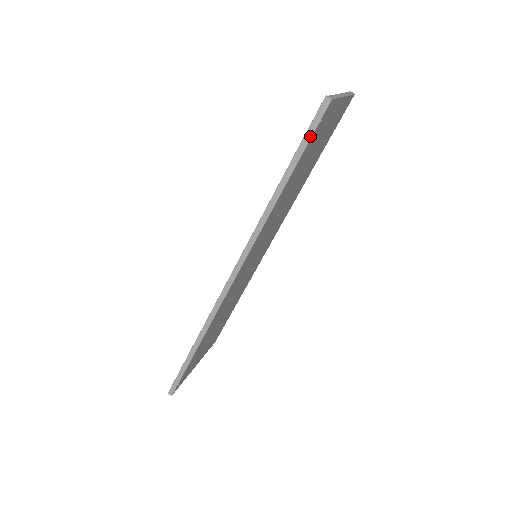
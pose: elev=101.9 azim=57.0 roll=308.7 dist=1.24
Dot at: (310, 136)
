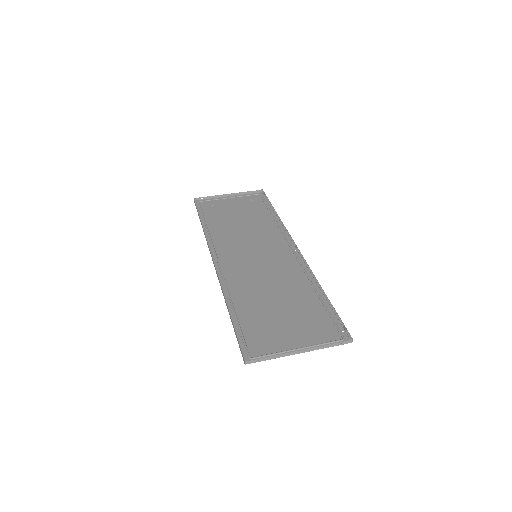
Dot at: (238, 342)
